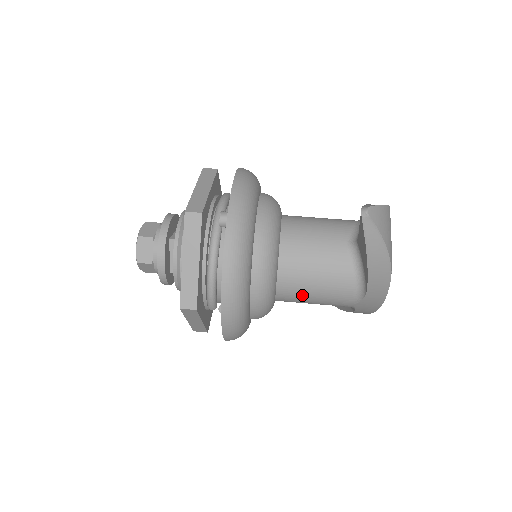
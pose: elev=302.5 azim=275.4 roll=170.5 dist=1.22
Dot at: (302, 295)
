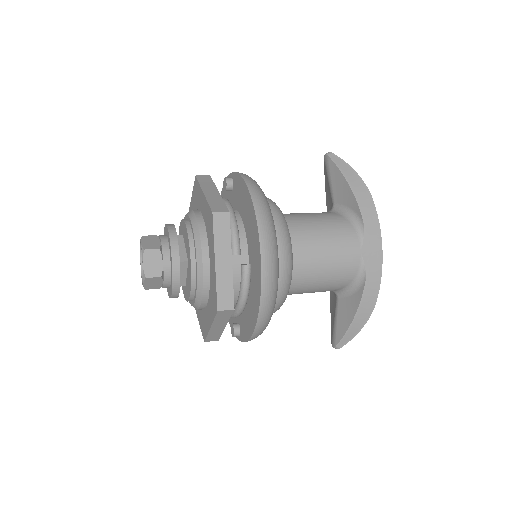
Dot at: (314, 242)
